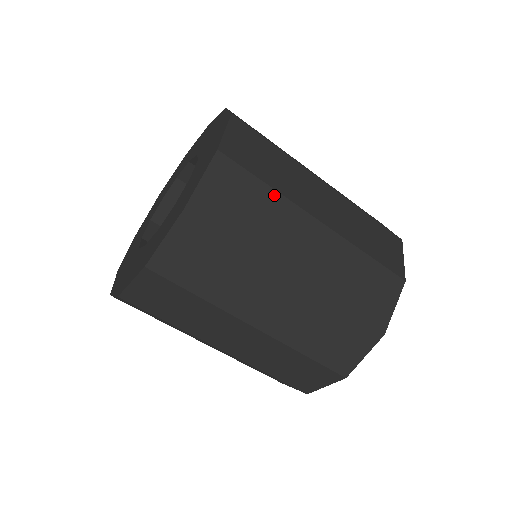
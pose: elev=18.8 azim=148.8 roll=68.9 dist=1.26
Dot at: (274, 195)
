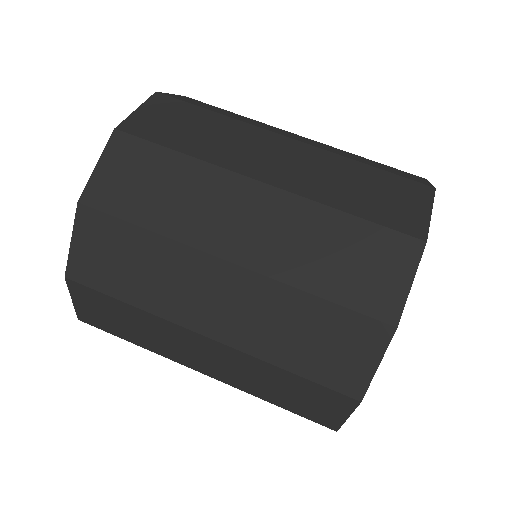
Dot at: (157, 240)
